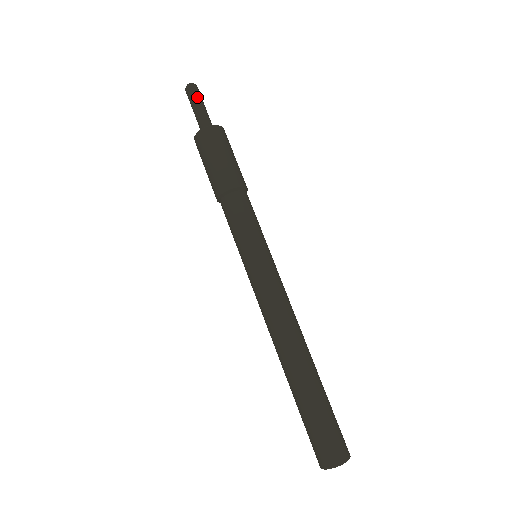
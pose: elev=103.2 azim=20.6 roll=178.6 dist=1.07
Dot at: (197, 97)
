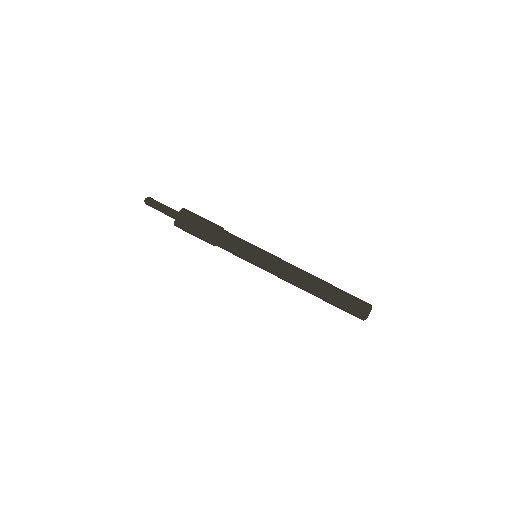
Dot at: (155, 206)
